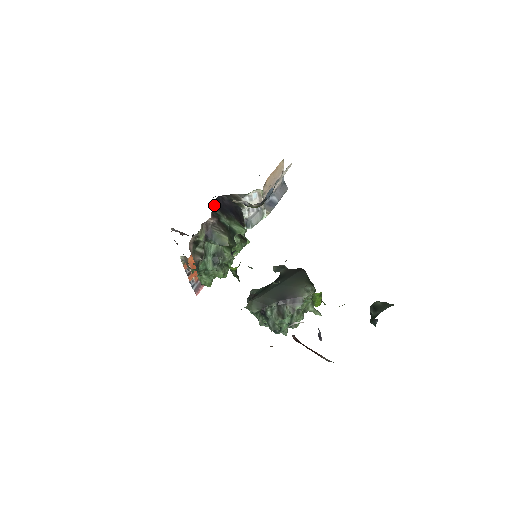
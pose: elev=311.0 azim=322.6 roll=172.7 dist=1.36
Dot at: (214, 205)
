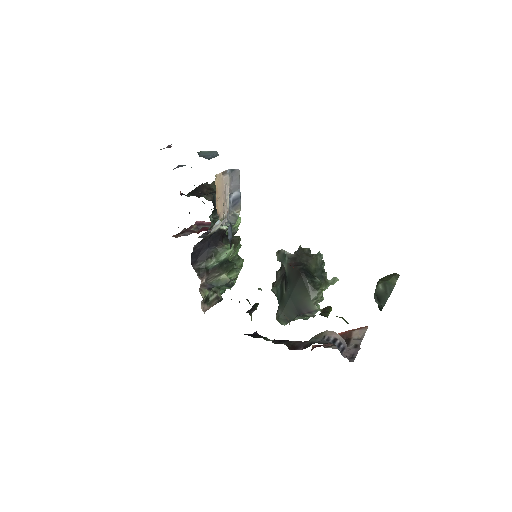
Dot at: (194, 263)
